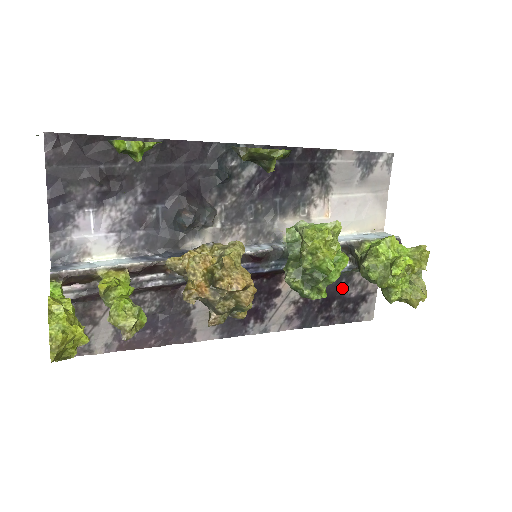
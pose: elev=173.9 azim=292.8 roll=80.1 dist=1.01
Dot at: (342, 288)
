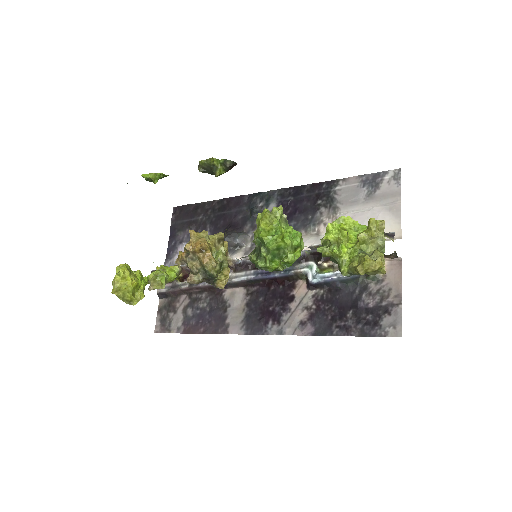
Dot at: (357, 297)
